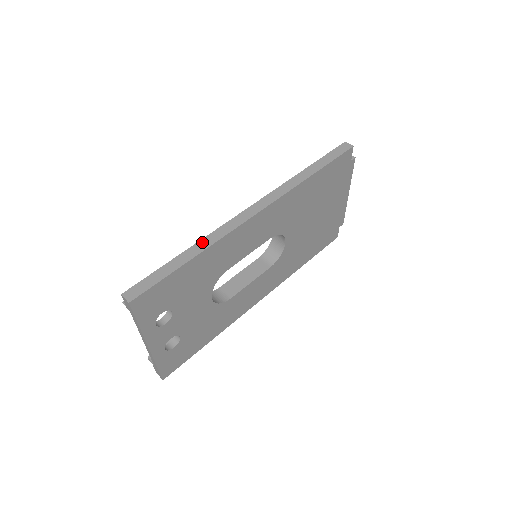
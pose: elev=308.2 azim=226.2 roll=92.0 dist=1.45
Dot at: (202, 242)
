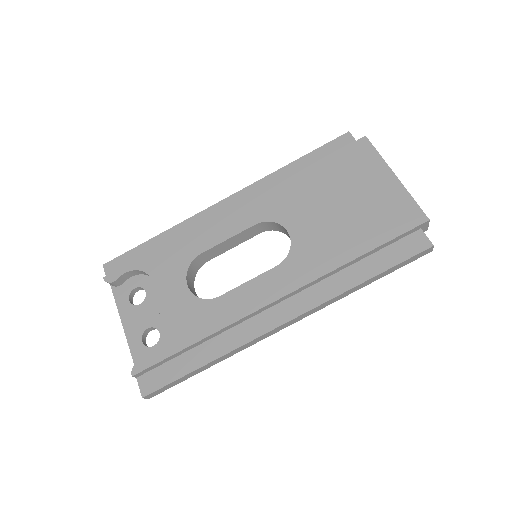
Dot at: (225, 356)
